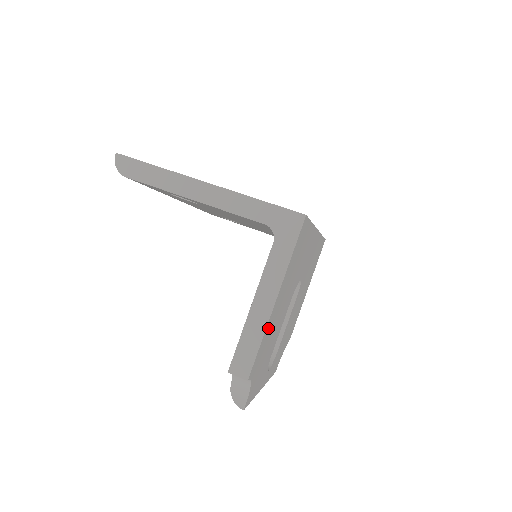
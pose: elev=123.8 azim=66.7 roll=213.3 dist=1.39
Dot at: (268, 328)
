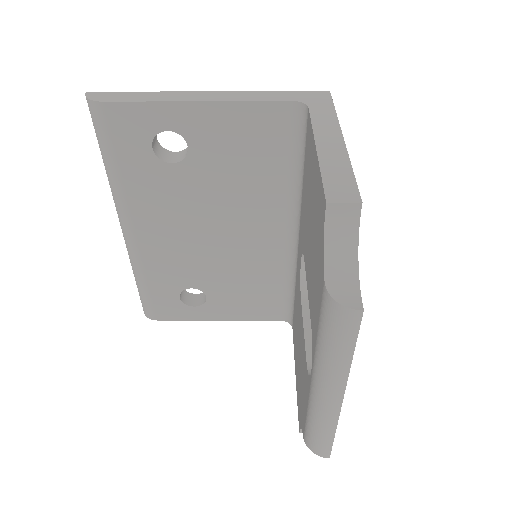
Dot at: occluded
